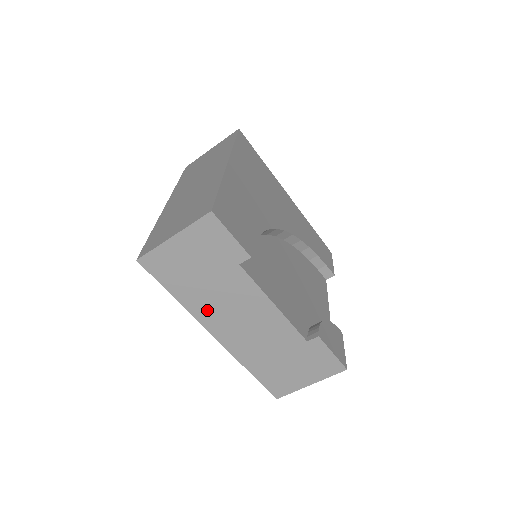
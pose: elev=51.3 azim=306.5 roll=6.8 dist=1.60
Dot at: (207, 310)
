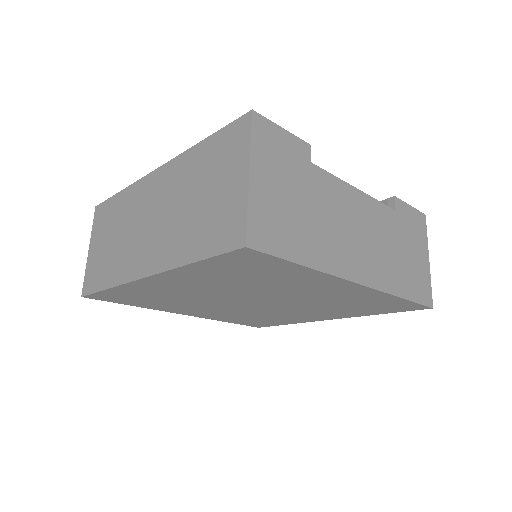
Dot at: (334, 252)
